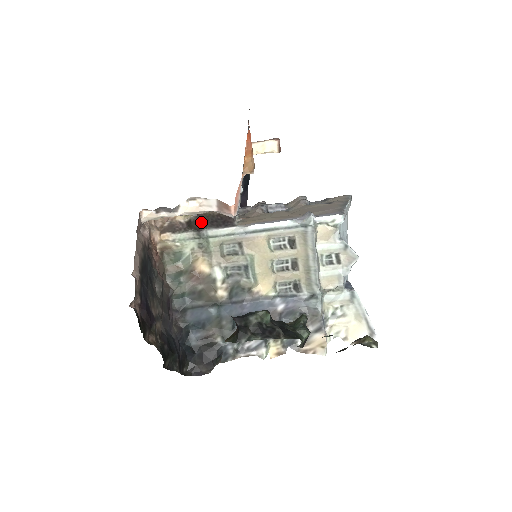
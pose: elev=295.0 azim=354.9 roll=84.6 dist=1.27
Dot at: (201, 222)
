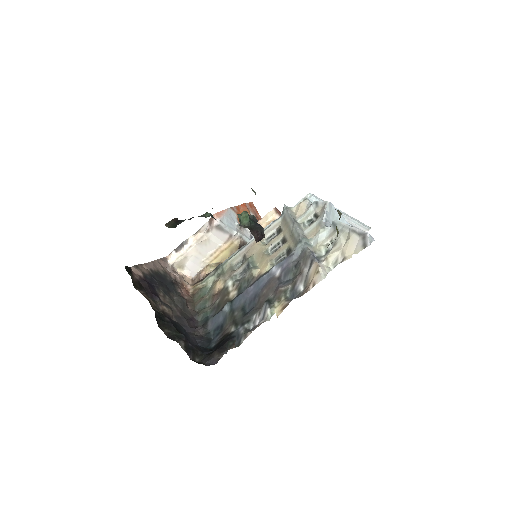
Dot at: occluded
